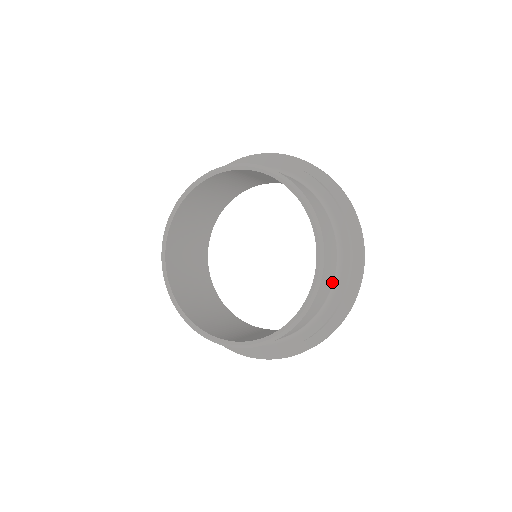
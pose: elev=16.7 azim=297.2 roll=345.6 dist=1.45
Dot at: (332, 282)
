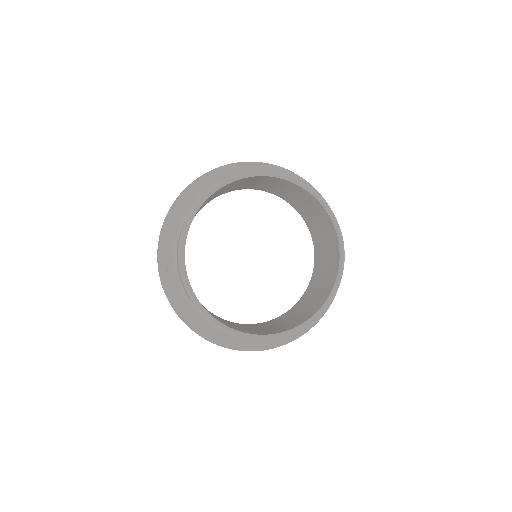
Dot at: occluded
